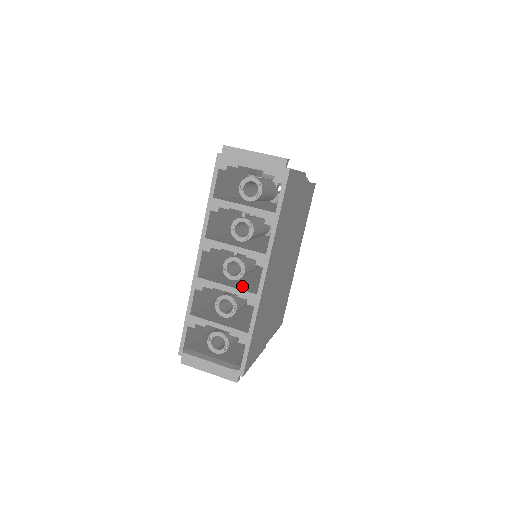
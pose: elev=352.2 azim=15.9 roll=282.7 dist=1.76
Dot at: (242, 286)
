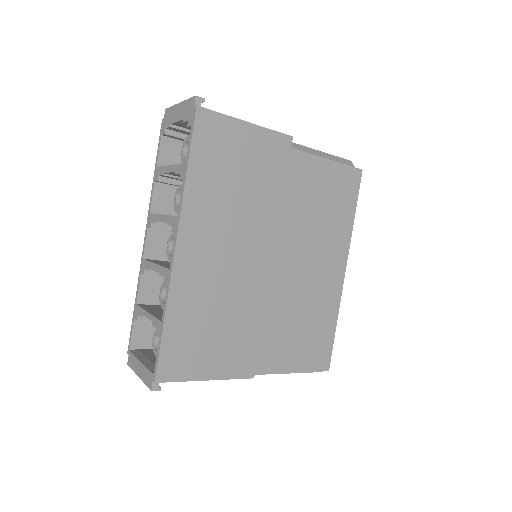
Dot at: occluded
